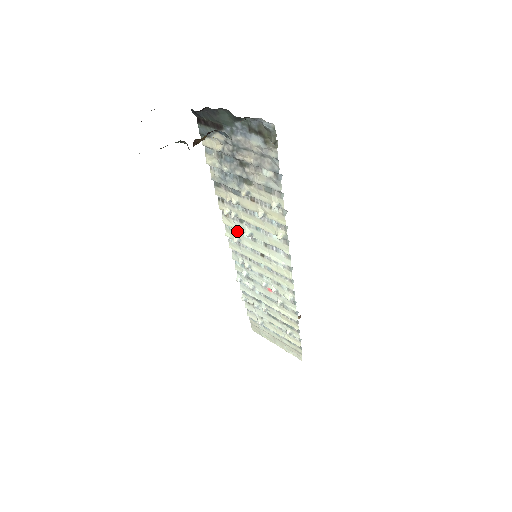
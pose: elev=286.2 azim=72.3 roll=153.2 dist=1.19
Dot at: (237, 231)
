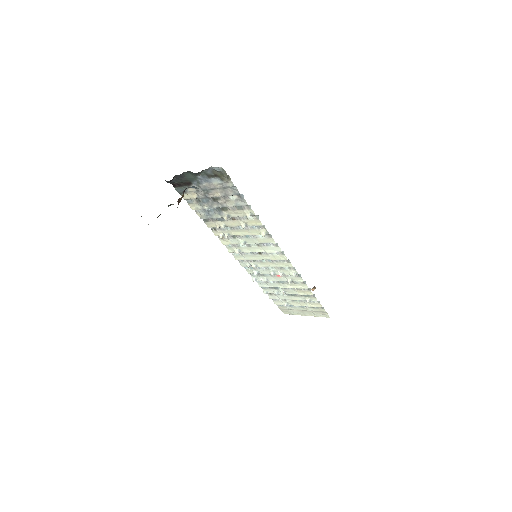
Dot at: (235, 245)
